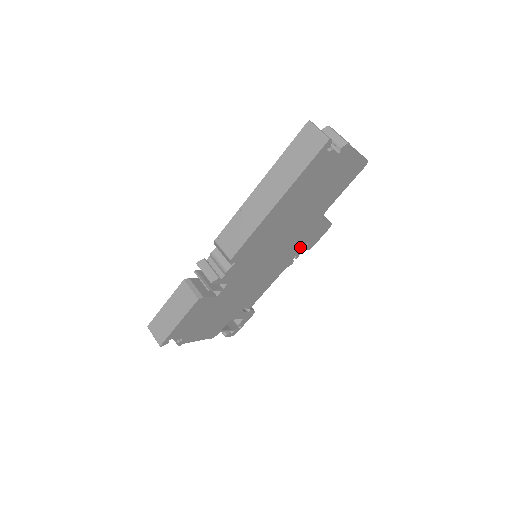
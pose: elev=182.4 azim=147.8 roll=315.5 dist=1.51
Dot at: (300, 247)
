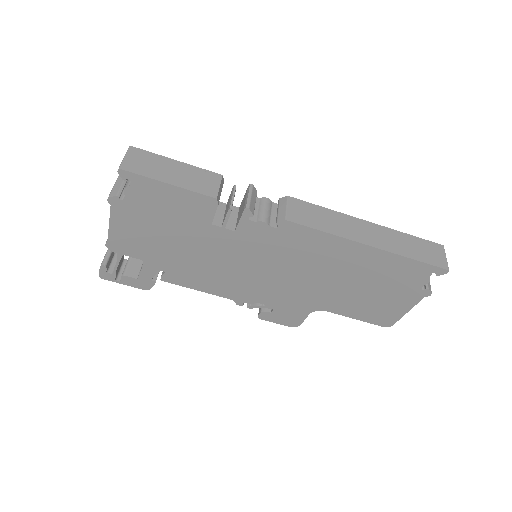
Dot at: (269, 304)
